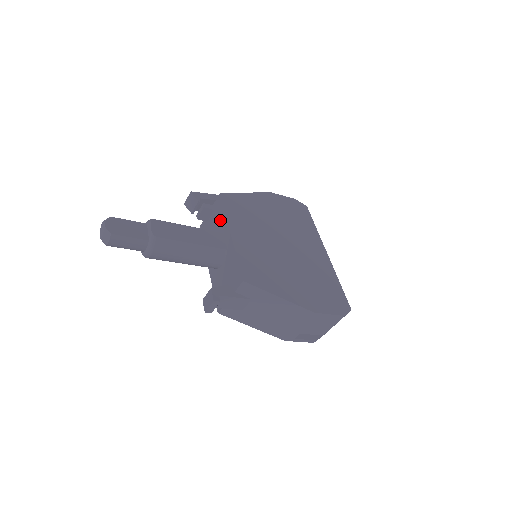
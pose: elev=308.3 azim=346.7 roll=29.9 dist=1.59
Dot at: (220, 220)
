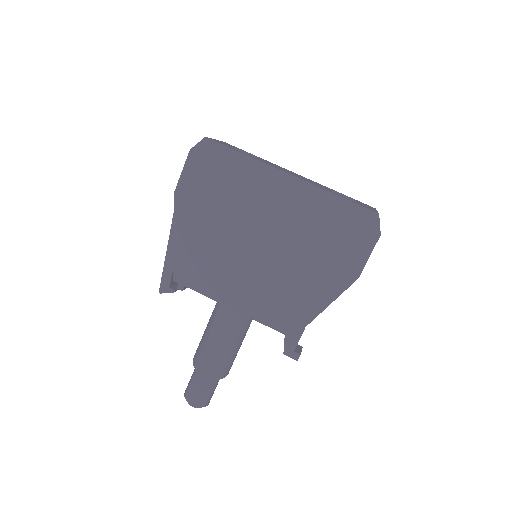
Dot at: occluded
